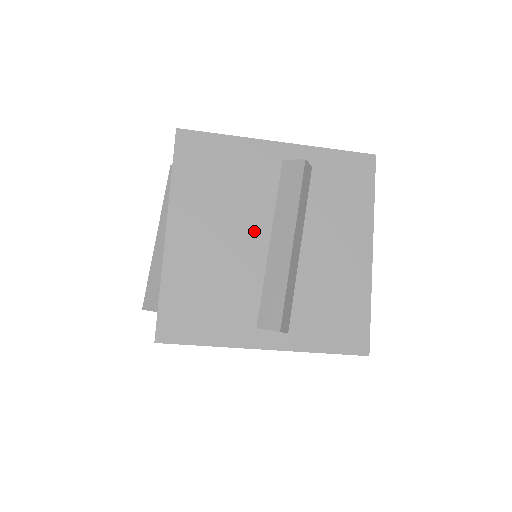
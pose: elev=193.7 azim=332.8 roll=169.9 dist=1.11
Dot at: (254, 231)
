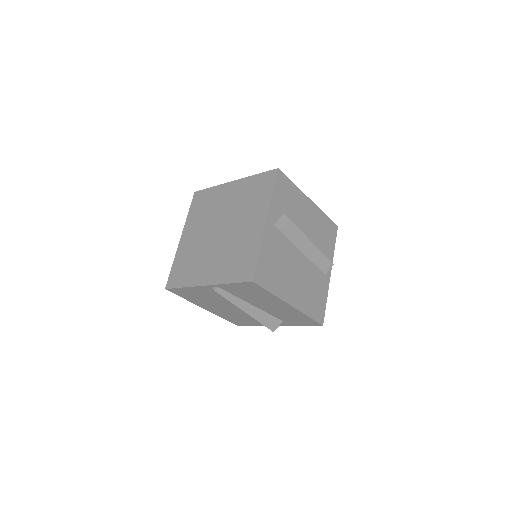
Dot at: (297, 258)
